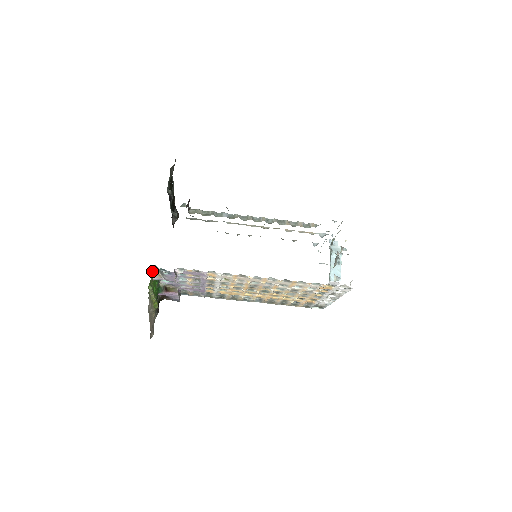
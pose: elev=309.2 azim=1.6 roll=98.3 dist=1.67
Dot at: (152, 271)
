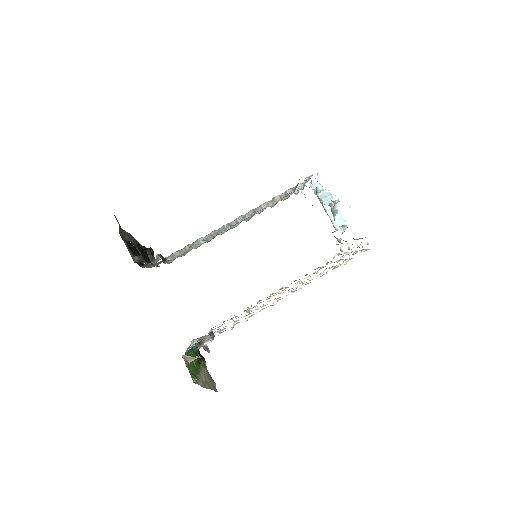
Dot at: occluded
